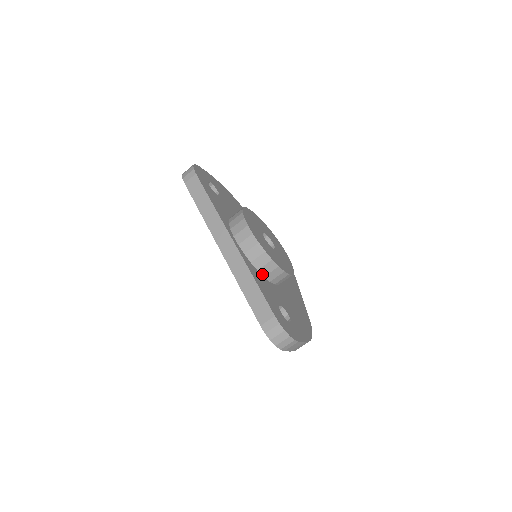
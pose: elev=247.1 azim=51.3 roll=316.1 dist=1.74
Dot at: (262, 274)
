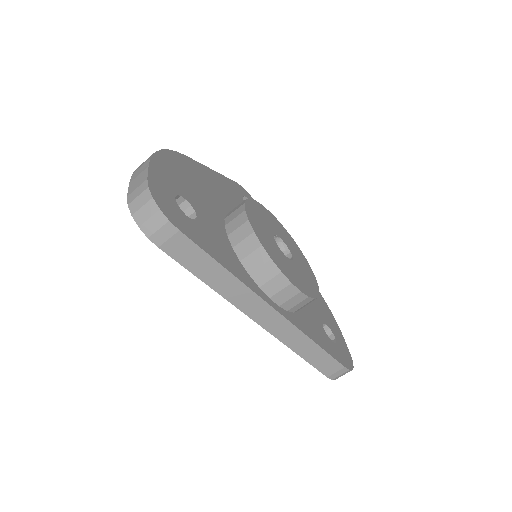
Dot at: occluded
